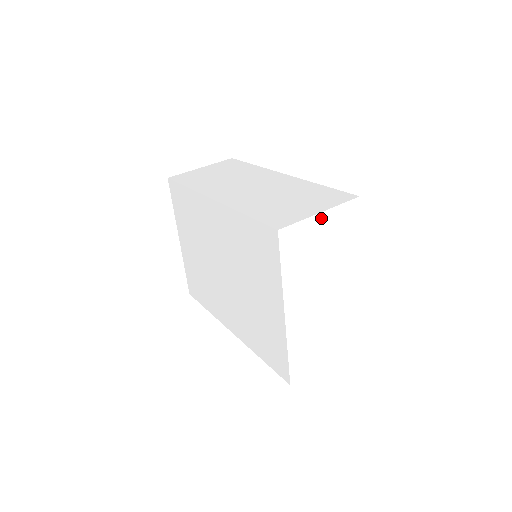
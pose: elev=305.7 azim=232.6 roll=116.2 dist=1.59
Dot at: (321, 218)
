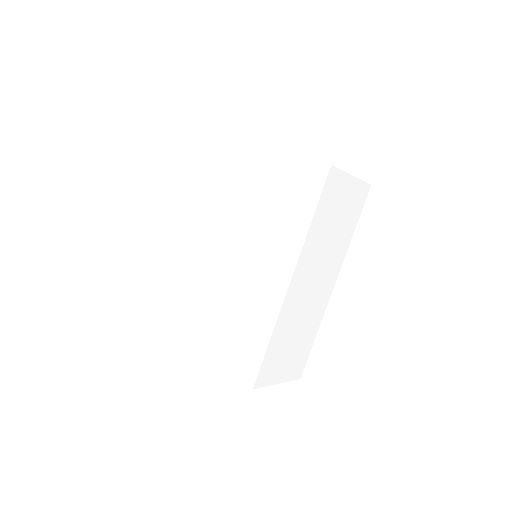
Dot at: occluded
